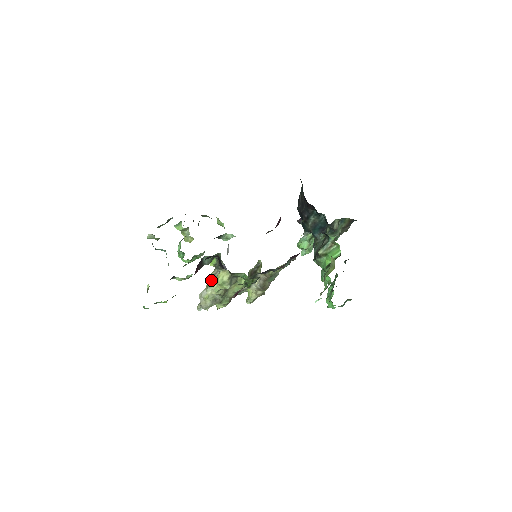
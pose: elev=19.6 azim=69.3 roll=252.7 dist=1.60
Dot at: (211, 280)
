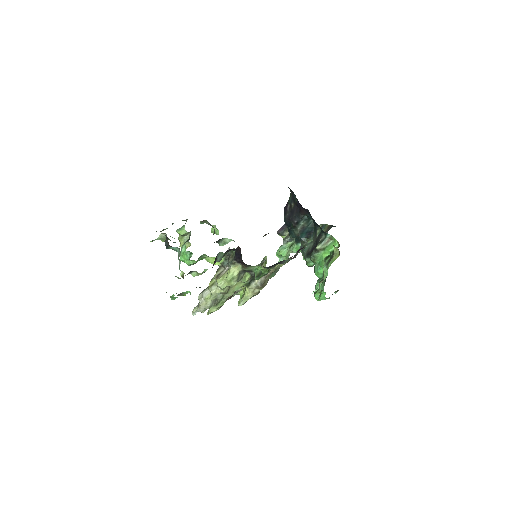
Dot at: (219, 277)
